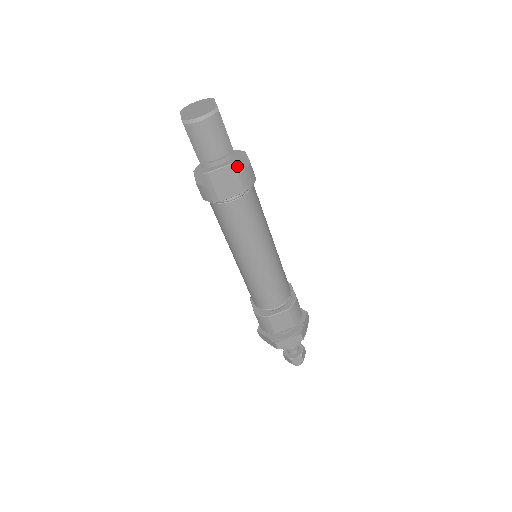
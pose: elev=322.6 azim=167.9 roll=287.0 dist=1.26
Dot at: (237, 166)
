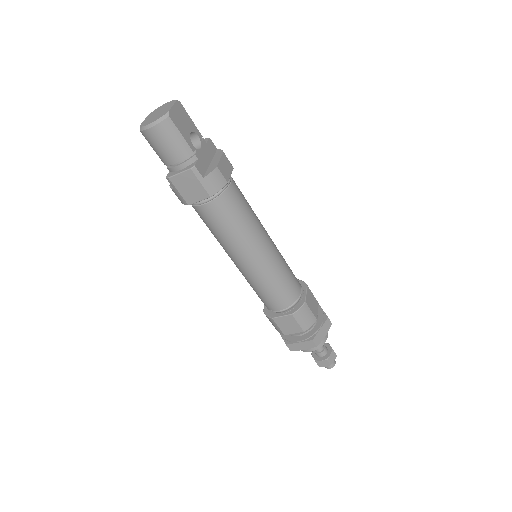
Dot at: (196, 171)
